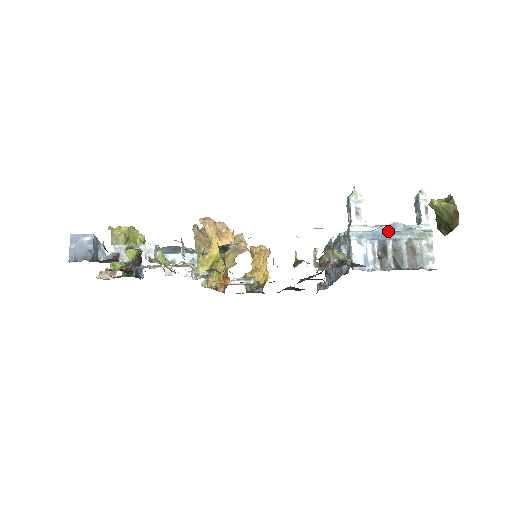
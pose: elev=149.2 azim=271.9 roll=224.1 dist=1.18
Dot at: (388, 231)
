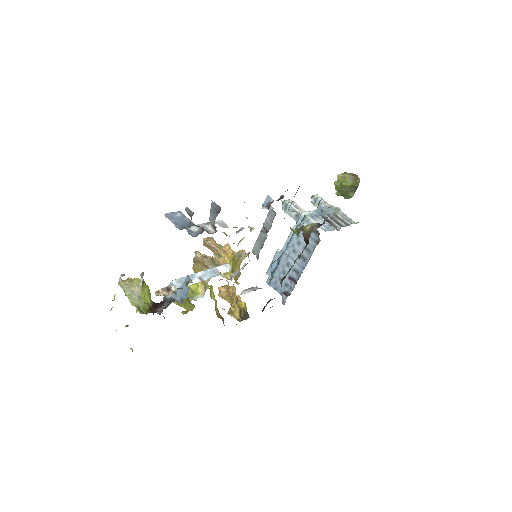
Dot at: occluded
